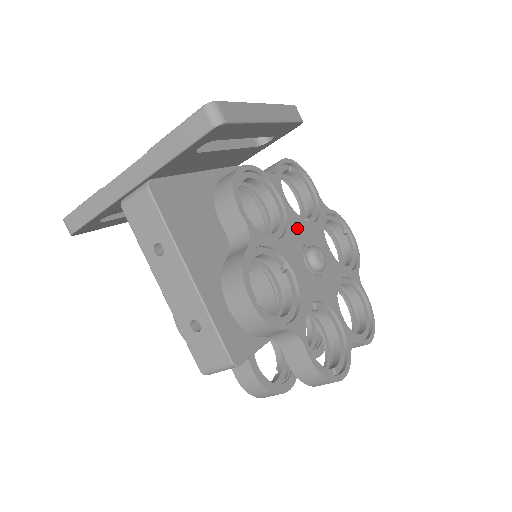
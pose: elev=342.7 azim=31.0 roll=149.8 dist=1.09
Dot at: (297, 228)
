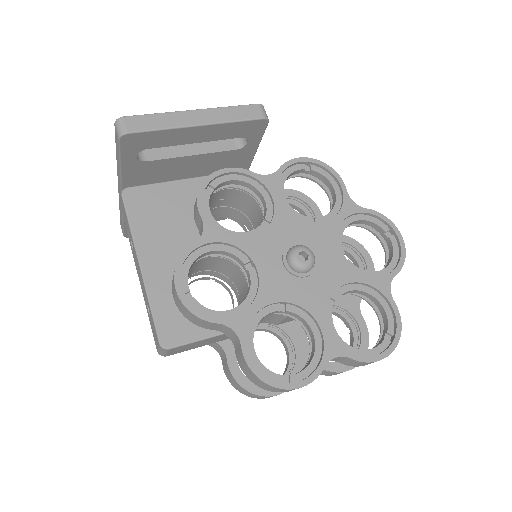
Dot at: (286, 227)
